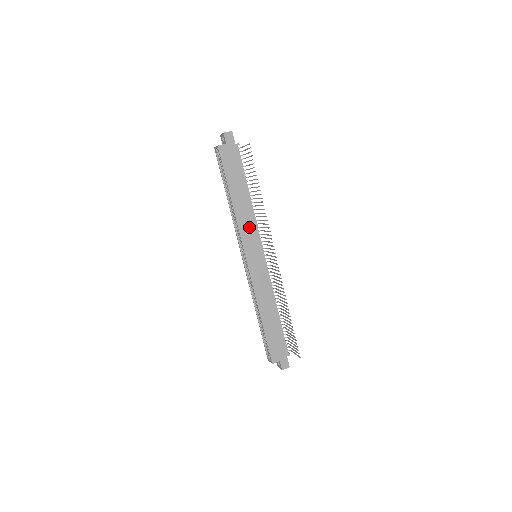
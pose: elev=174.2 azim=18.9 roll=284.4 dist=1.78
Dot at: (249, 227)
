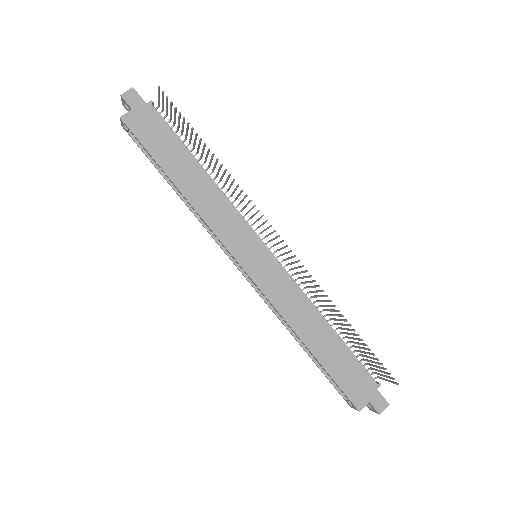
Dot at: (224, 217)
